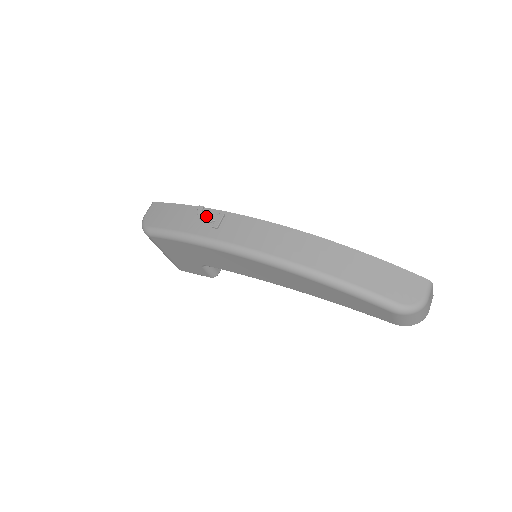
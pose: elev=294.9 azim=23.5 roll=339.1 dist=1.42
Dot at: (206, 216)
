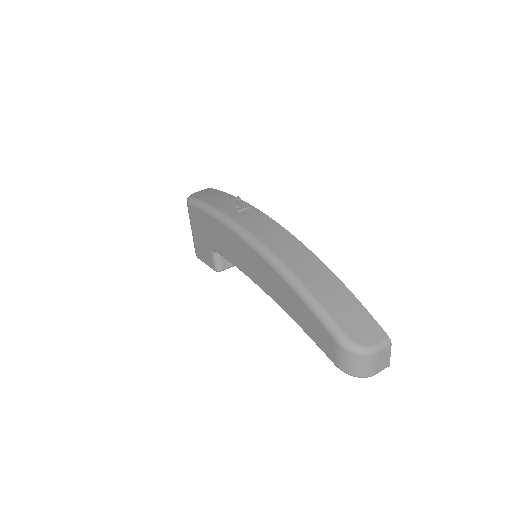
Dot at: (237, 203)
